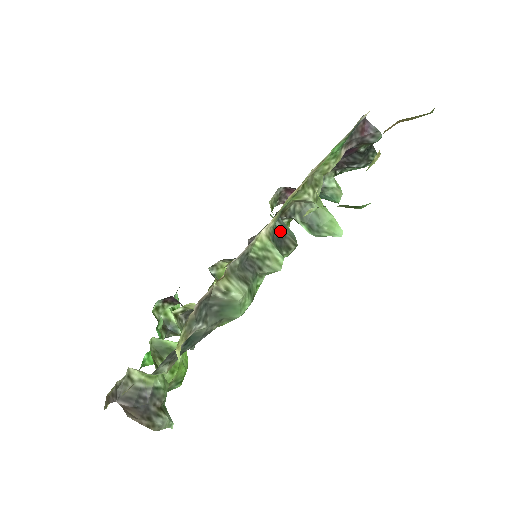
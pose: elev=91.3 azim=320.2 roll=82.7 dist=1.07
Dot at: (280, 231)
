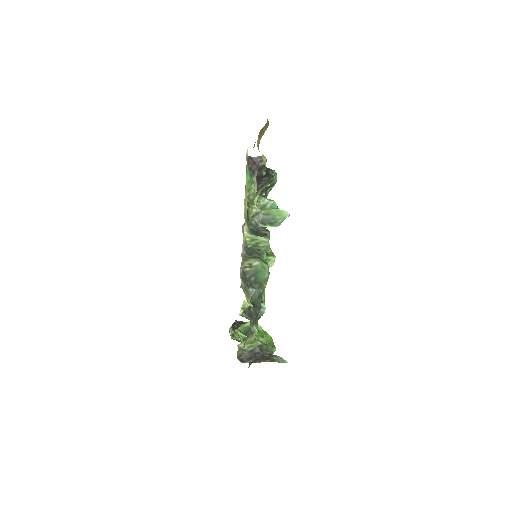
Dot at: (254, 229)
